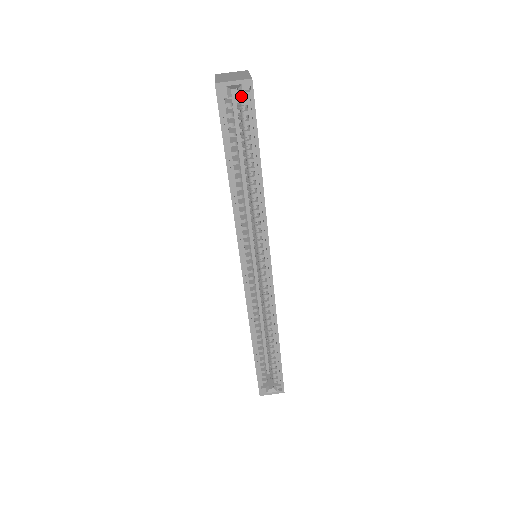
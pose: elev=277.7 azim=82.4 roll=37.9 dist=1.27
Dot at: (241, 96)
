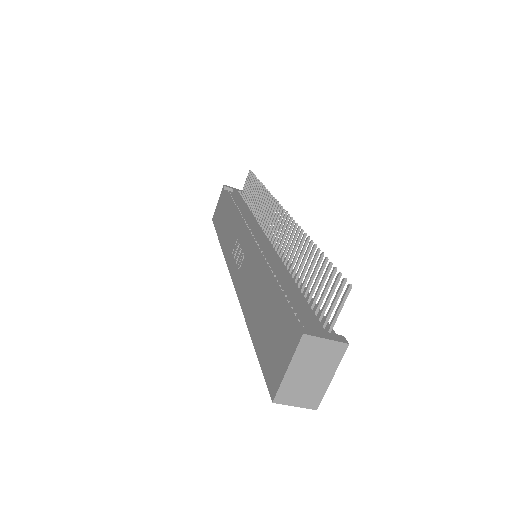
Dot at: occluded
